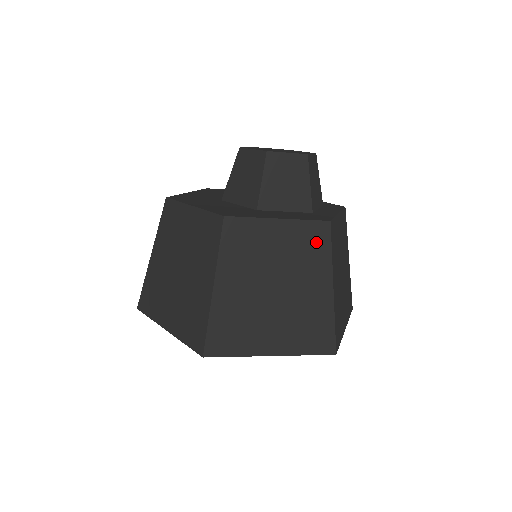
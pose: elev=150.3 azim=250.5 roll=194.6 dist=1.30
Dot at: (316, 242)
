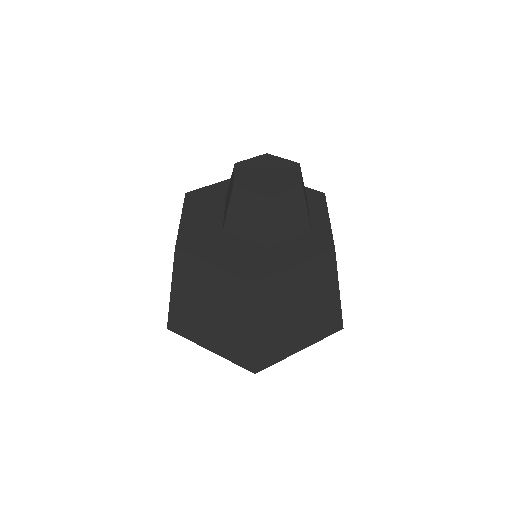
Dot at: (325, 268)
